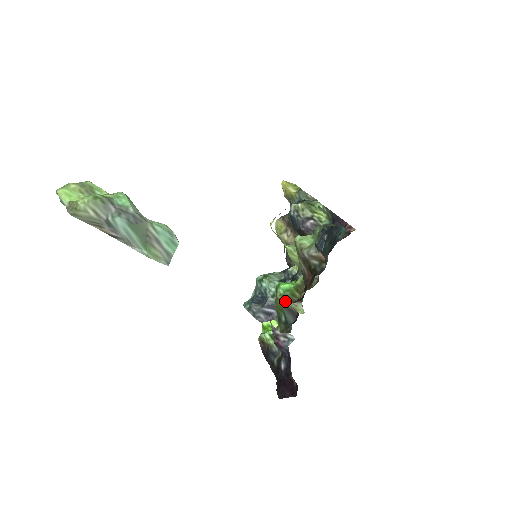
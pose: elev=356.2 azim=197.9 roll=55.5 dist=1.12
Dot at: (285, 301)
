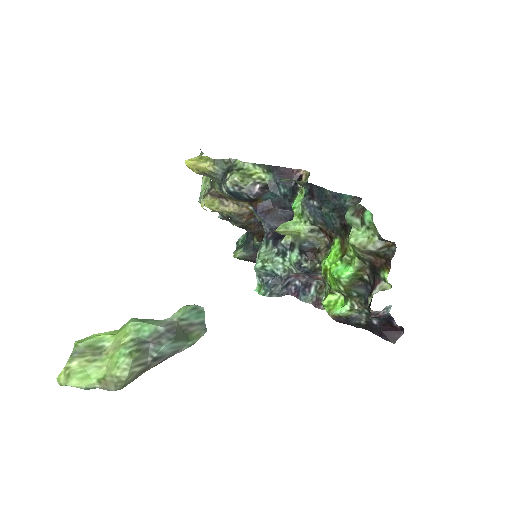
Dot at: (351, 283)
